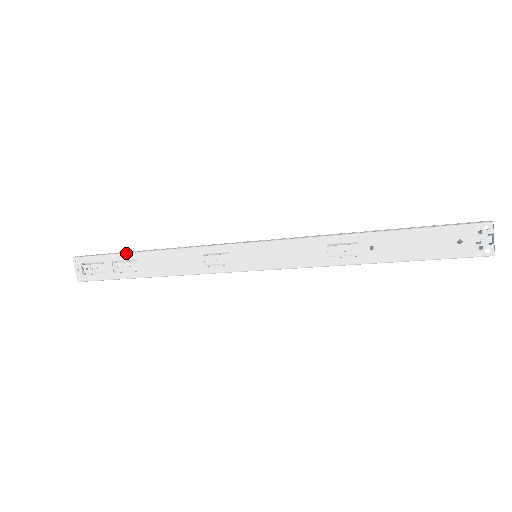
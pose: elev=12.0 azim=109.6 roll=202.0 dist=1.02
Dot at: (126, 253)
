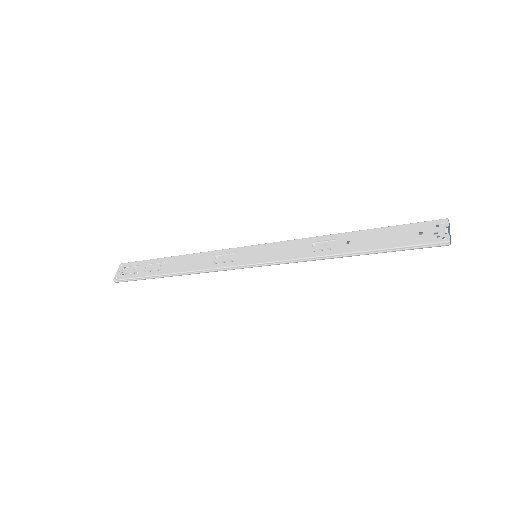
Dot at: (160, 258)
